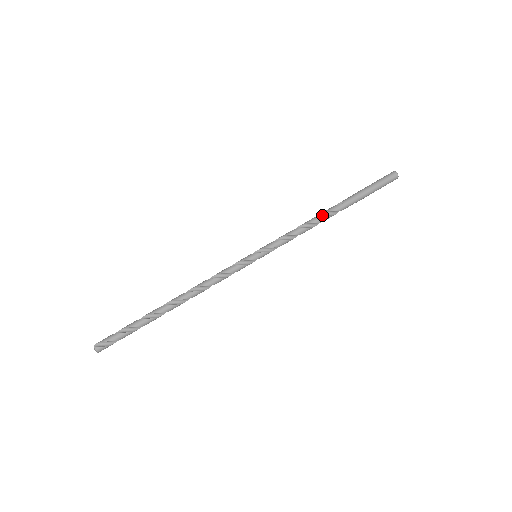
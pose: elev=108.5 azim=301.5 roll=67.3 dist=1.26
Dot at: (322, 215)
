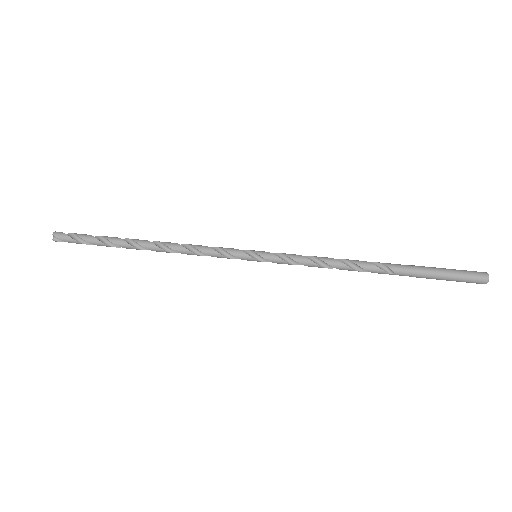
Dot at: (358, 265)
